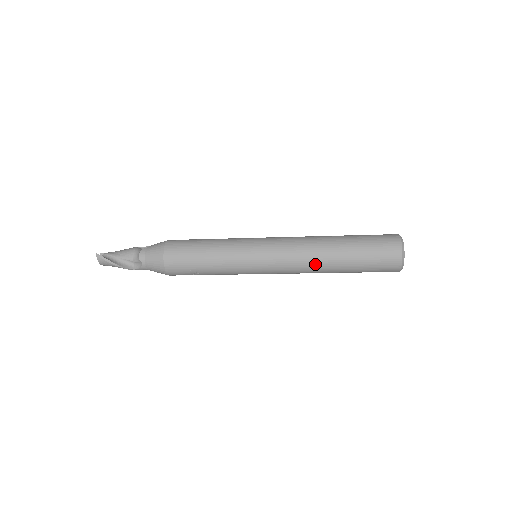
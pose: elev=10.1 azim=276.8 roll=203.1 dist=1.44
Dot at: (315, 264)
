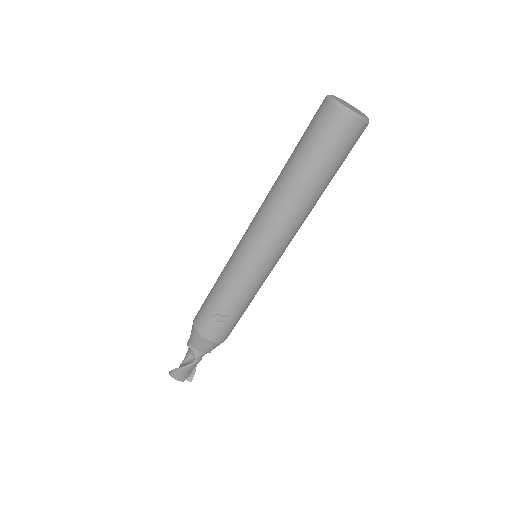
Dot at: (280, 202)
